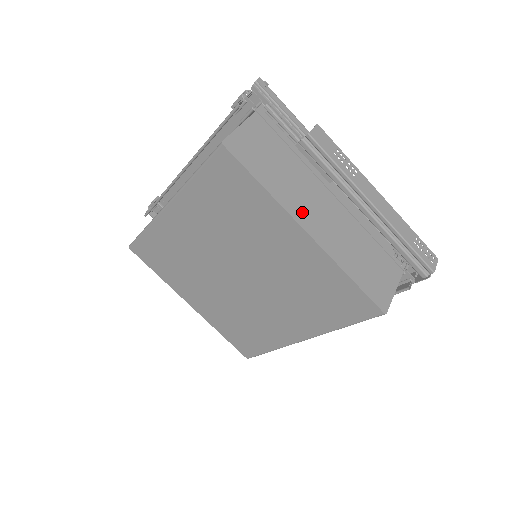
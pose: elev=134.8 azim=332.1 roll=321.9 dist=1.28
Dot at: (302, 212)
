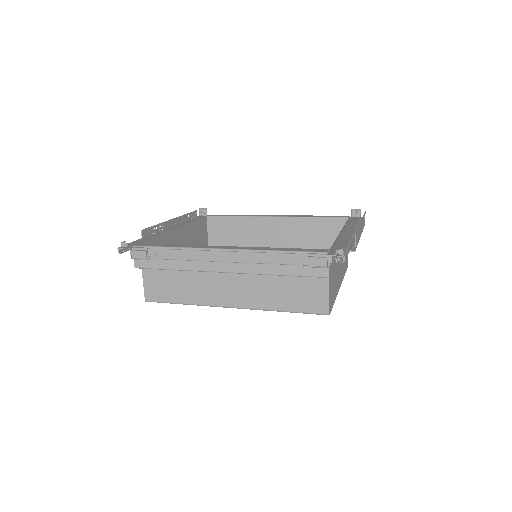
Dot at: (339, 281)
